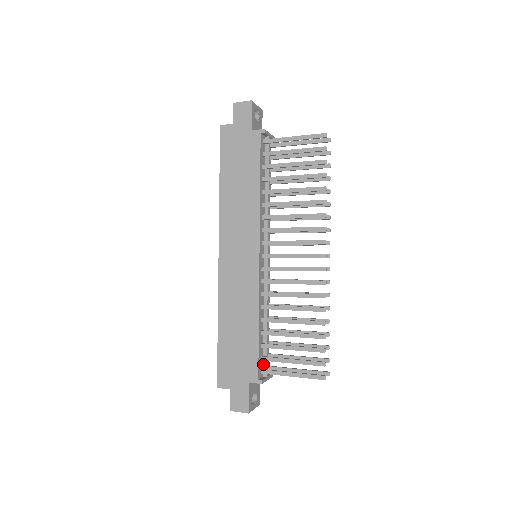
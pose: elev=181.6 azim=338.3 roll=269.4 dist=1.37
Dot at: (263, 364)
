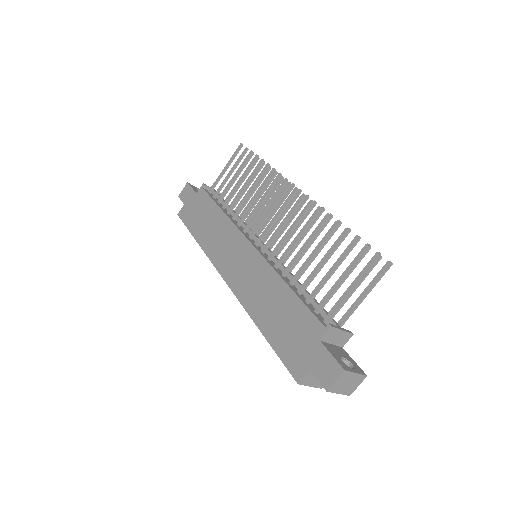
Dot at: occluded
